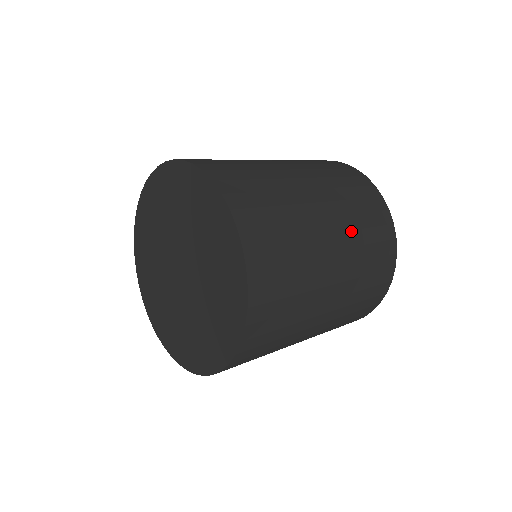
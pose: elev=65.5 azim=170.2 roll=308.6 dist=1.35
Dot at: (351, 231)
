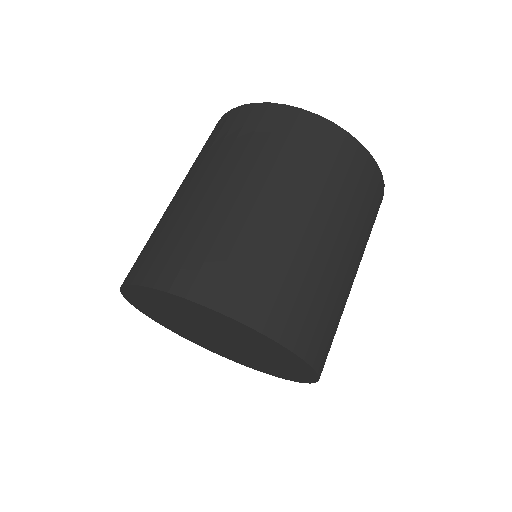
Dot at: (335, 204)
